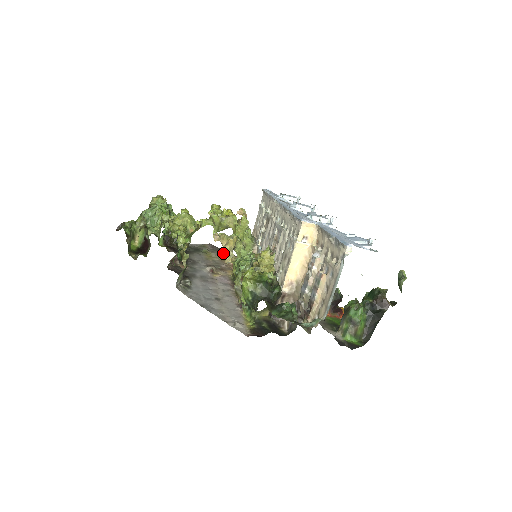
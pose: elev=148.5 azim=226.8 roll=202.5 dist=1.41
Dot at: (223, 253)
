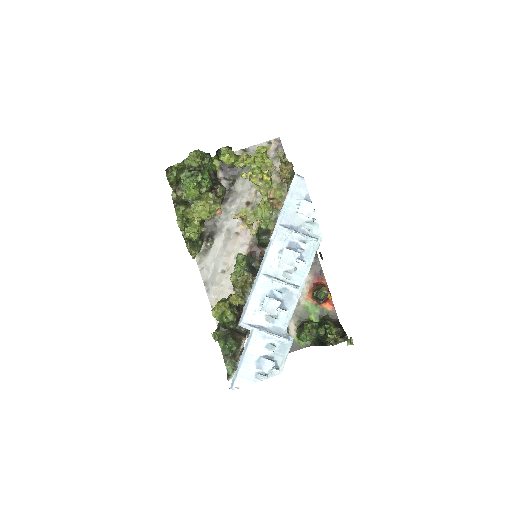
Dot at: occluded
